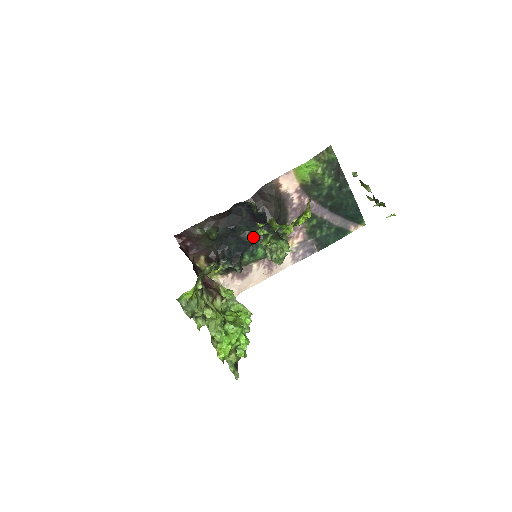
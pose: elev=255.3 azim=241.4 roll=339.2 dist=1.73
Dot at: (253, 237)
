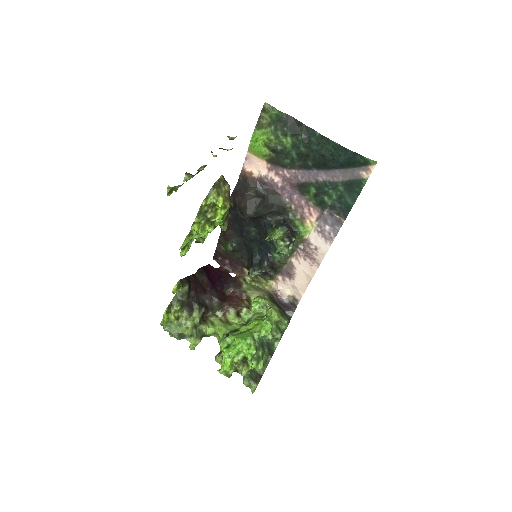
Dot at: (263, 235)
